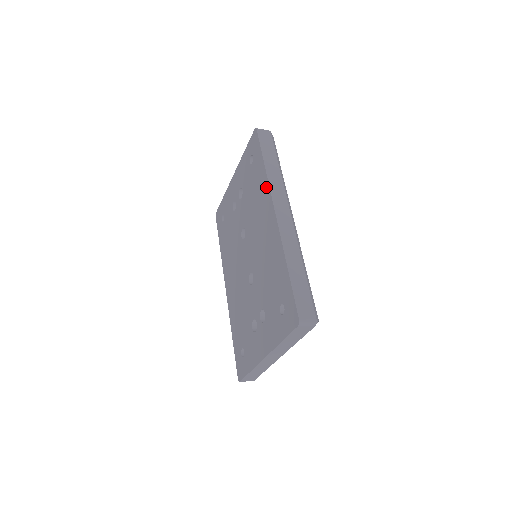
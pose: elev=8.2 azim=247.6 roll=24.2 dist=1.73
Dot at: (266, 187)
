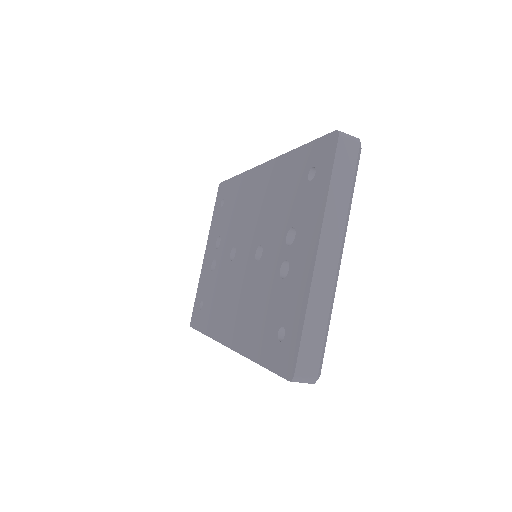
Dot at: (246, 176)
